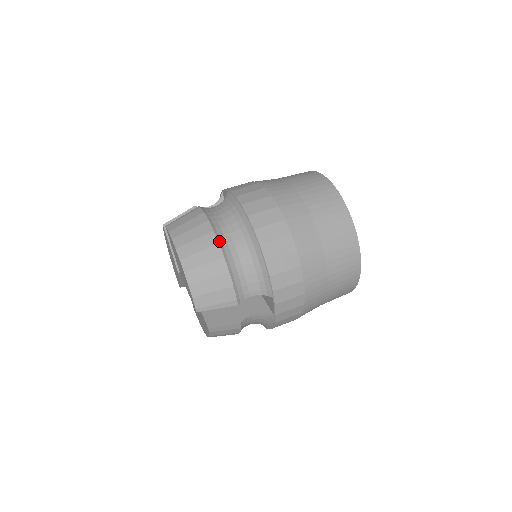
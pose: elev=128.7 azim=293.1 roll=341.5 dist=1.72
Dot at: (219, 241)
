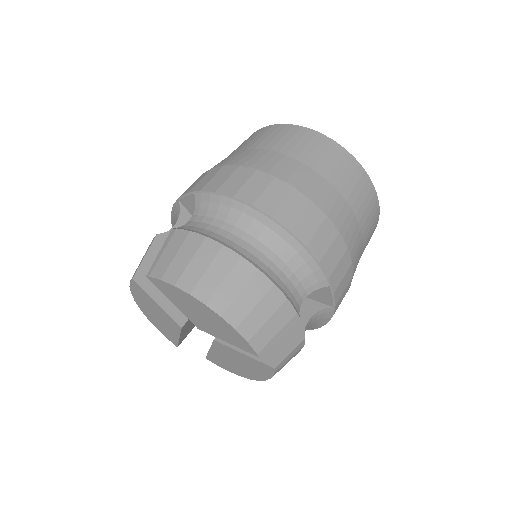
Dot at: (239, 253)
